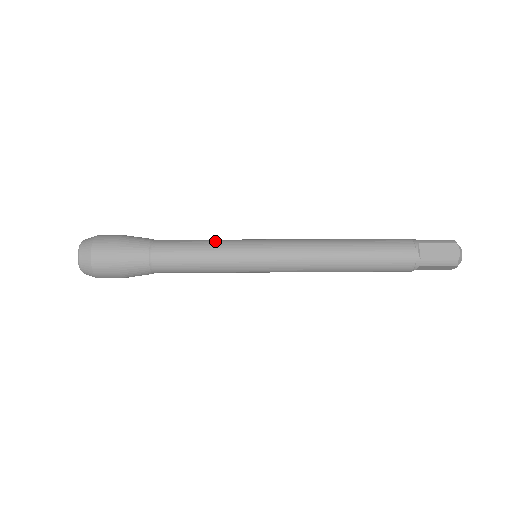
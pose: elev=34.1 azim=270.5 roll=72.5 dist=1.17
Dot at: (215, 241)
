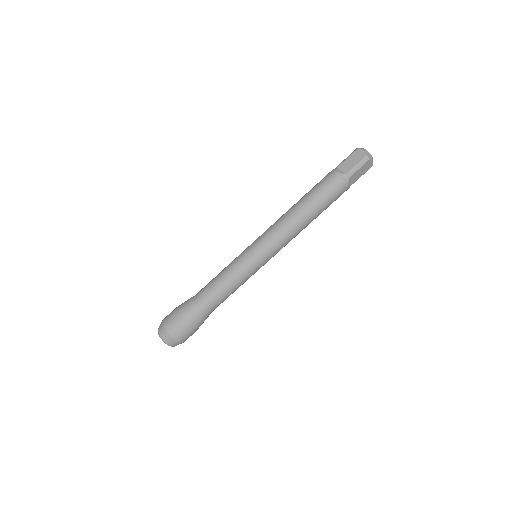
Dot at: (226, 267)
